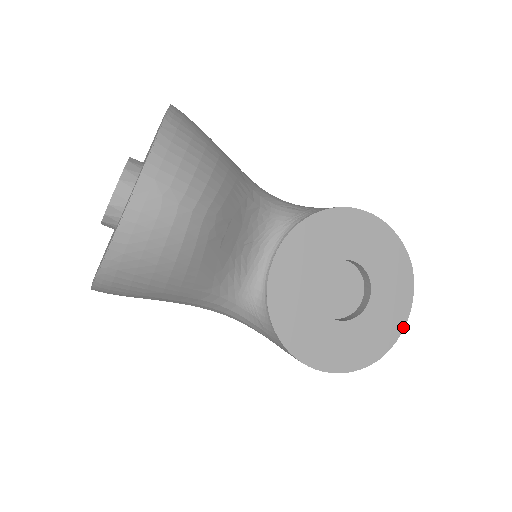
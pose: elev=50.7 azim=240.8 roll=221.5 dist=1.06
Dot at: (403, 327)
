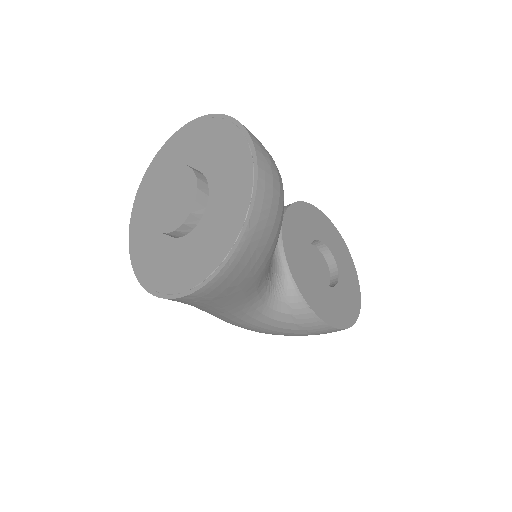
Dot at: occluded
